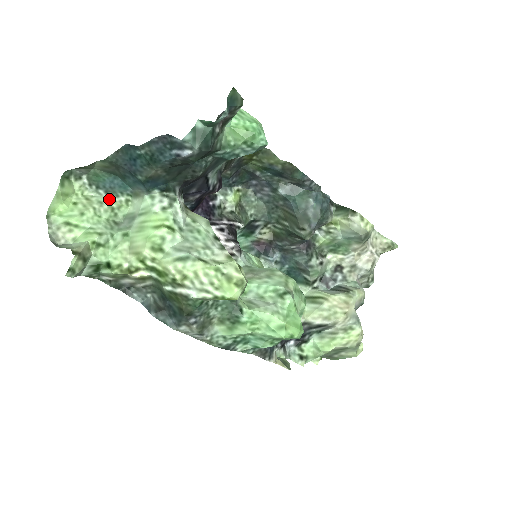
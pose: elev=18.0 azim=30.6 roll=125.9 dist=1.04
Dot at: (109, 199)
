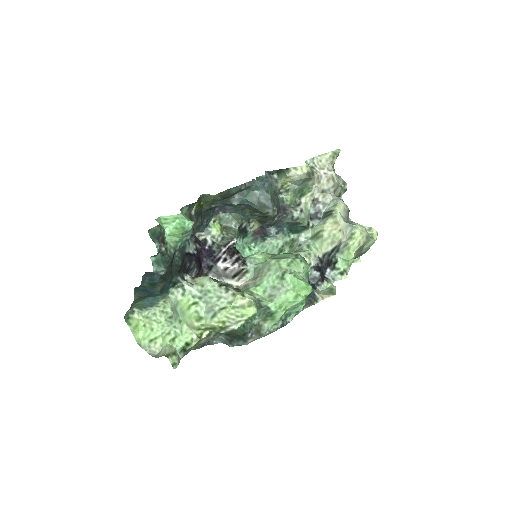
Dot at: (156, 308)
